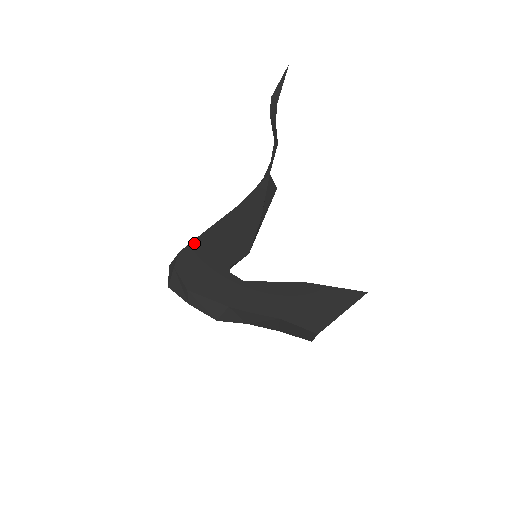
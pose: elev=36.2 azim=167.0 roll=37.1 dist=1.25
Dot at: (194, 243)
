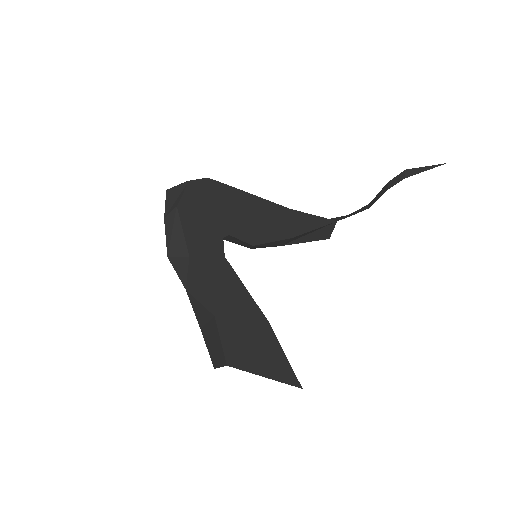
Dot at: (226, 187)
